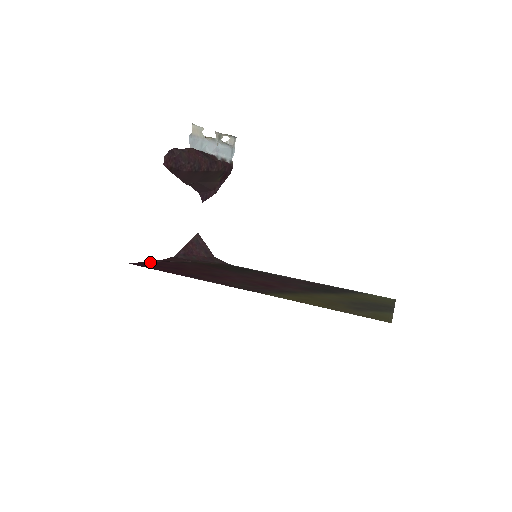
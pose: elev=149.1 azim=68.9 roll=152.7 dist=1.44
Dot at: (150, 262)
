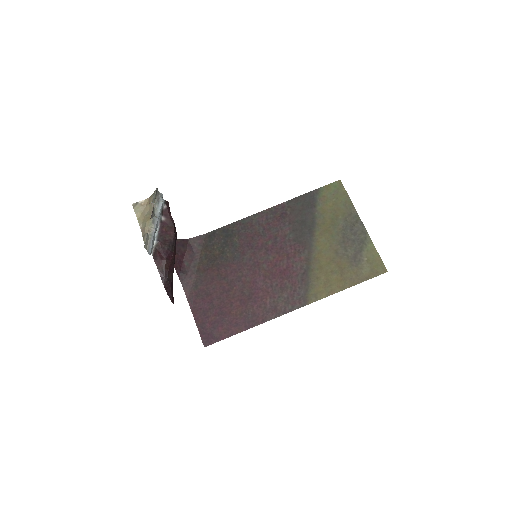
Dot at: (198, 322)
